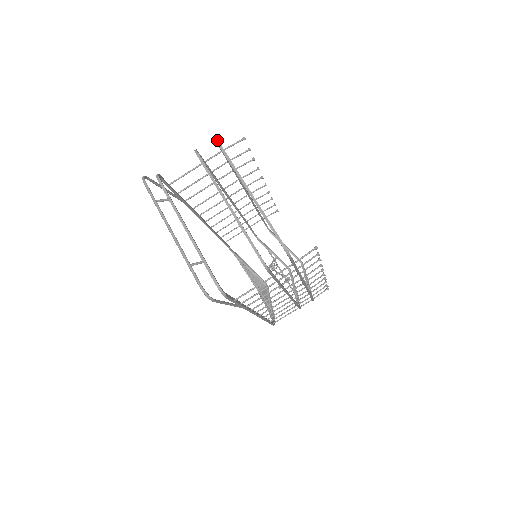
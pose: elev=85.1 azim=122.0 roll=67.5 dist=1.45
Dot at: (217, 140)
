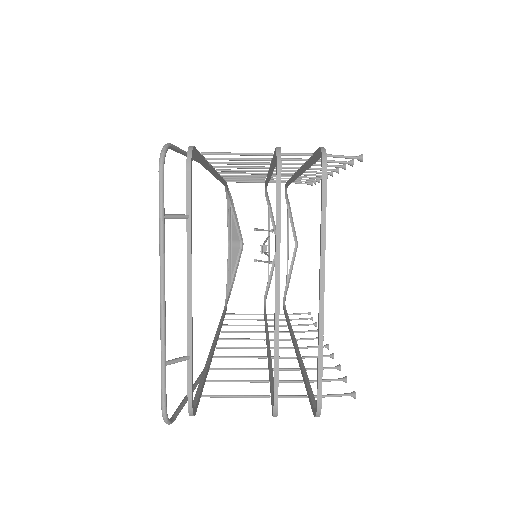
Dot at: (326, 165)
